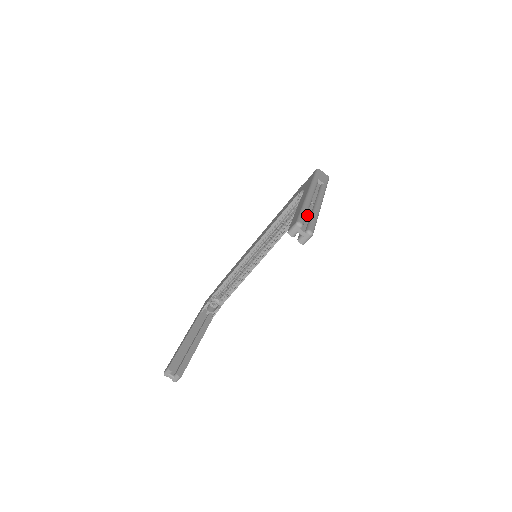
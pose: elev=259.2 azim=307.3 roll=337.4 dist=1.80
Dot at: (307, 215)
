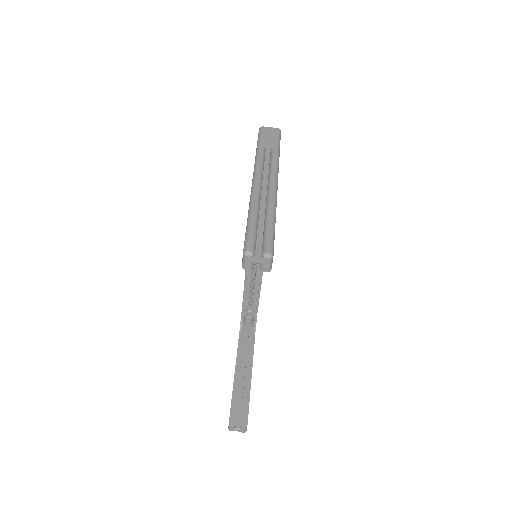
Dot at: (259, 223)
